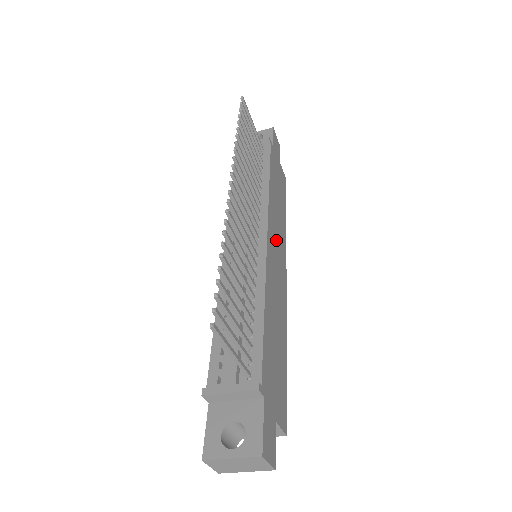
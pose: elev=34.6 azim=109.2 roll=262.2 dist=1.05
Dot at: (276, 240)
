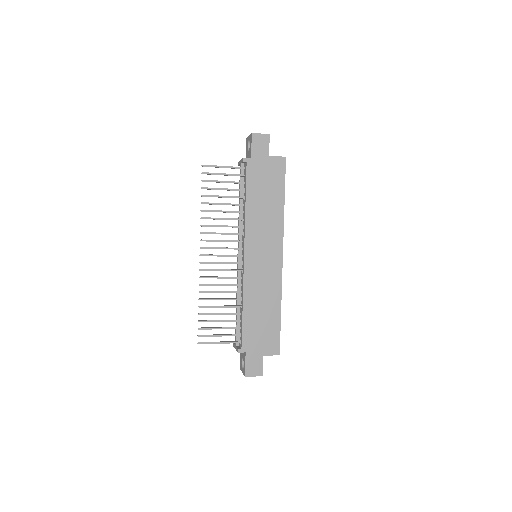
Dot at: (261, 244)
